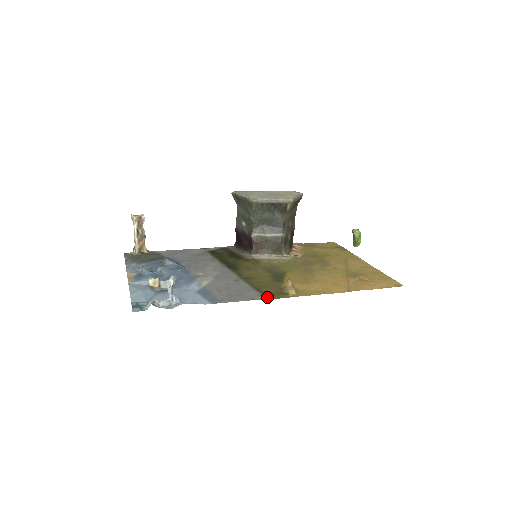
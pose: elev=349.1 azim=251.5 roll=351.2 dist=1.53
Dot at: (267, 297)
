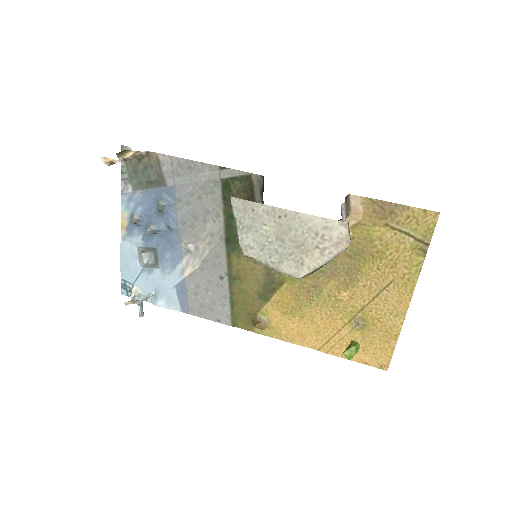
Dot at: (232, 323)
